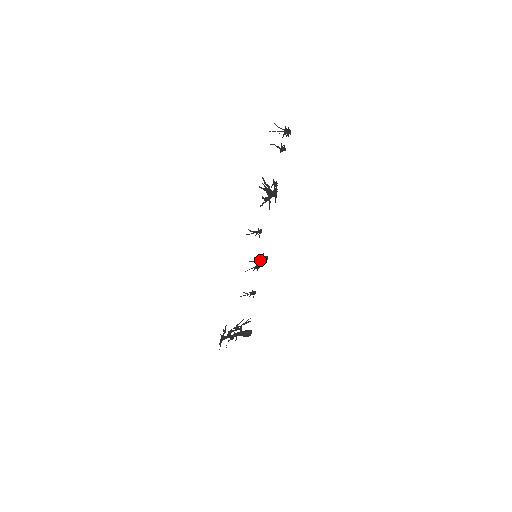
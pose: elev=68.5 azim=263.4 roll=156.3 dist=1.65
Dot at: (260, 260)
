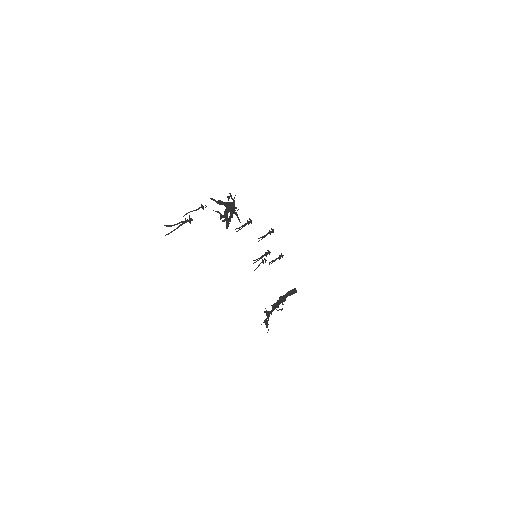
Dot at: (269, 233)
